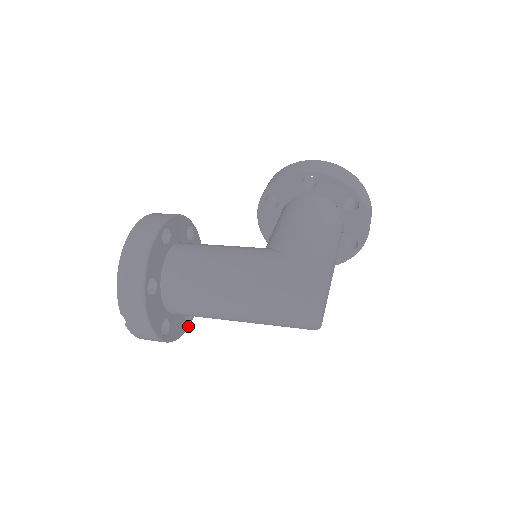
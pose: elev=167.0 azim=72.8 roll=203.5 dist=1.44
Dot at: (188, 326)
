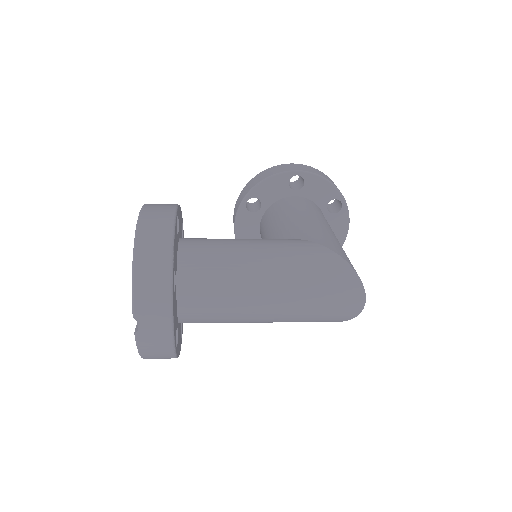
Dot at: (181, 343)
